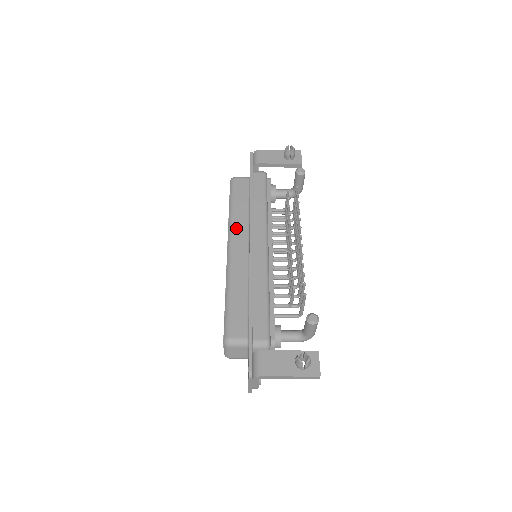
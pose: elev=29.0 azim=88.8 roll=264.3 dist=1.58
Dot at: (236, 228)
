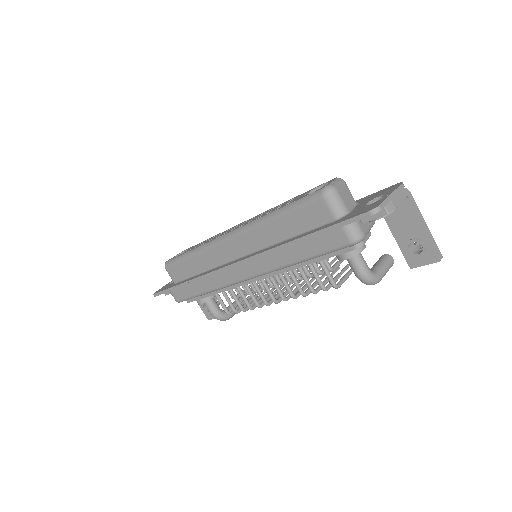
Dot at: occluded
